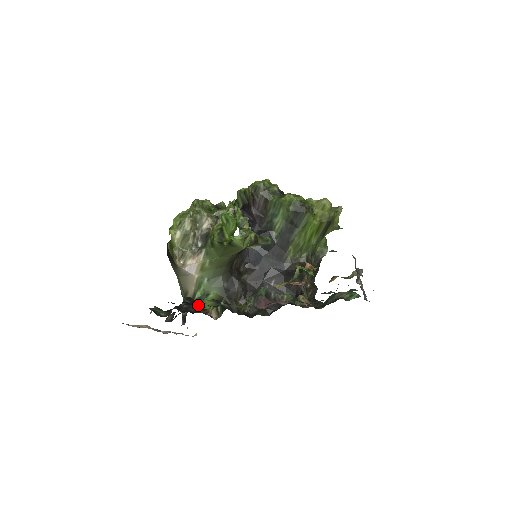
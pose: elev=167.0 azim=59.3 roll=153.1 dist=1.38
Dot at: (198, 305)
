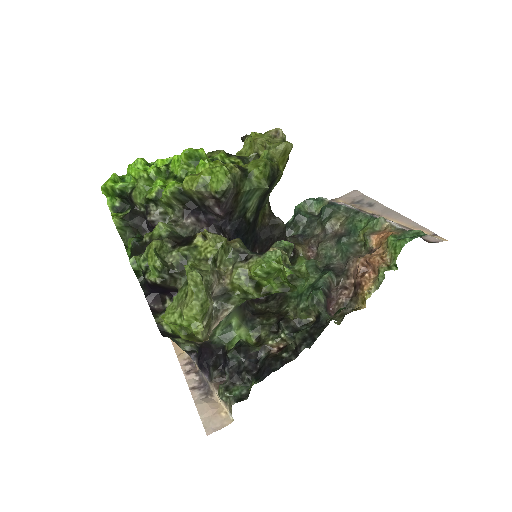
Dot at: (251, 348)
